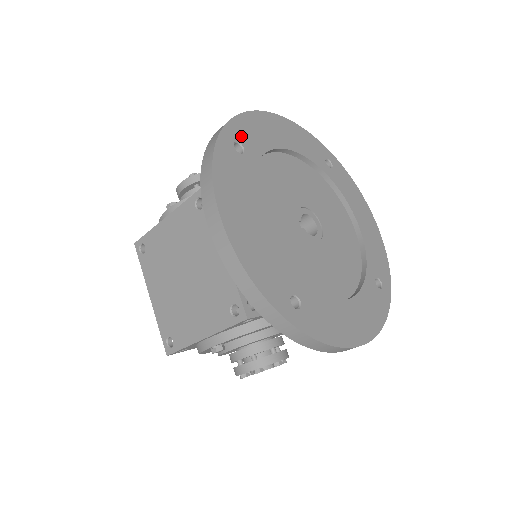
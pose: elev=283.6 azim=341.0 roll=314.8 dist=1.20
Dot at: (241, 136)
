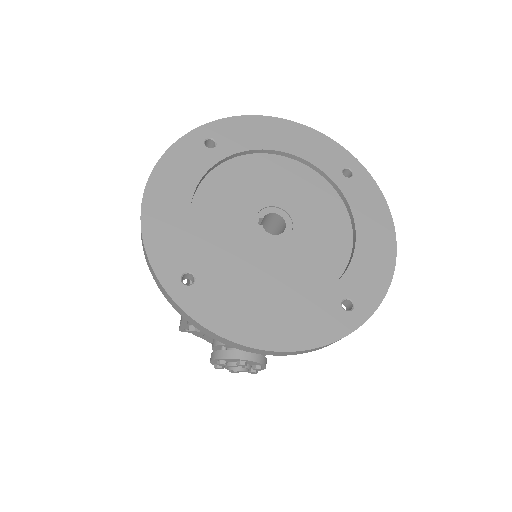
Dot at: (221, 134)
